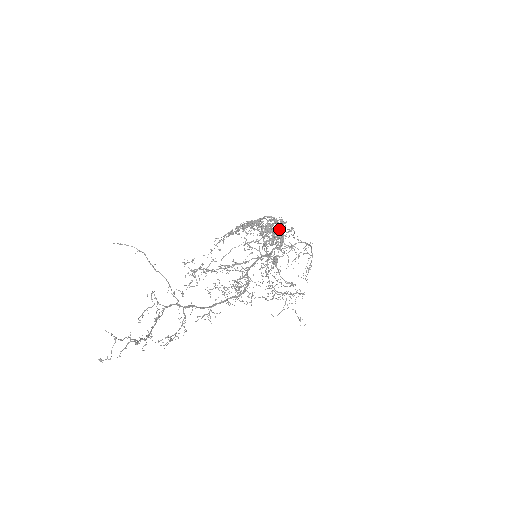
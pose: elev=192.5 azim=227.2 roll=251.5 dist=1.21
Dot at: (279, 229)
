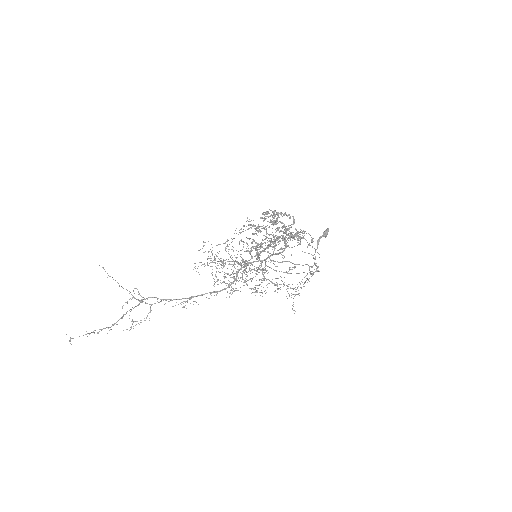
Dot at: (261, 252)
